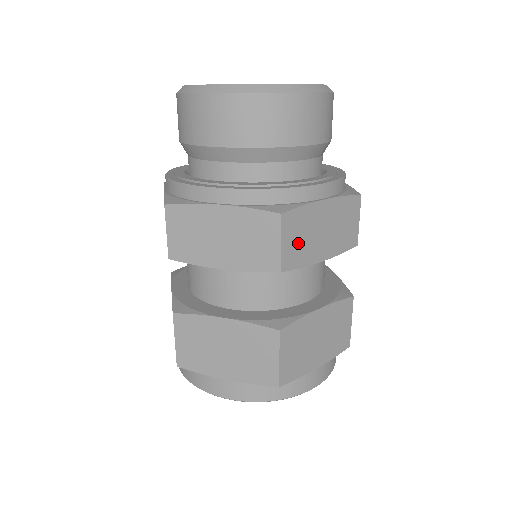
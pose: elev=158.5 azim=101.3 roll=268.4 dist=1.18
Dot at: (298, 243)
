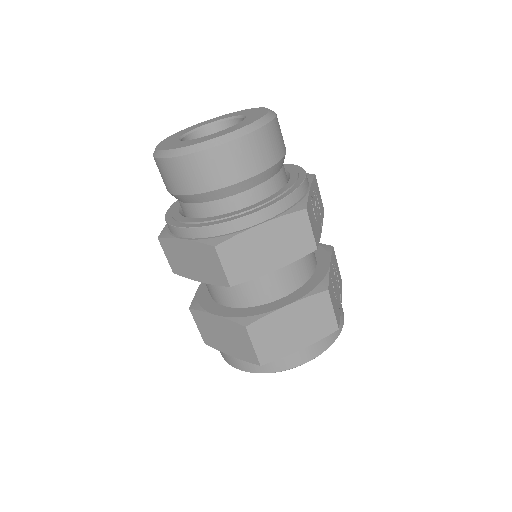
Dot at: (241, 263)
